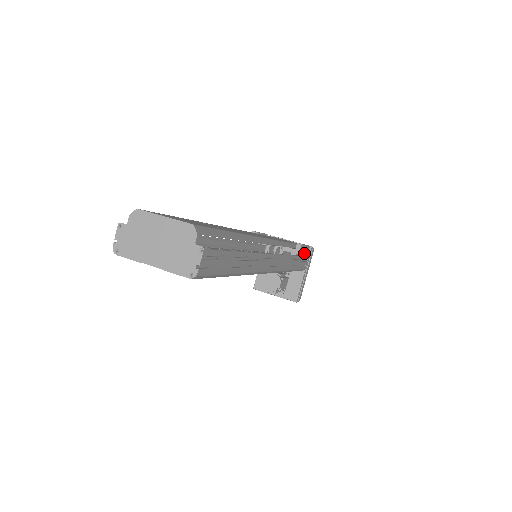
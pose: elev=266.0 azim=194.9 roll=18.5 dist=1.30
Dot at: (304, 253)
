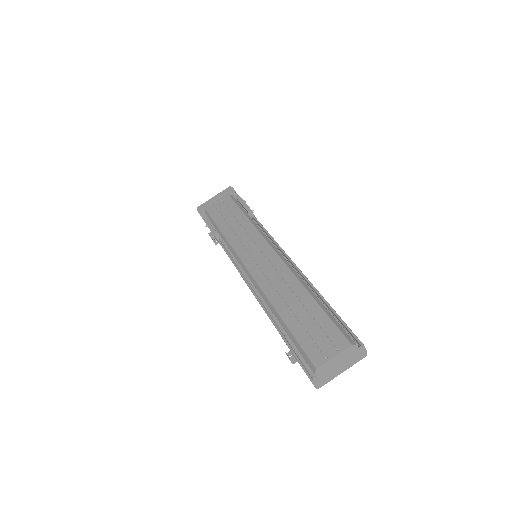
Dot at: occluded
